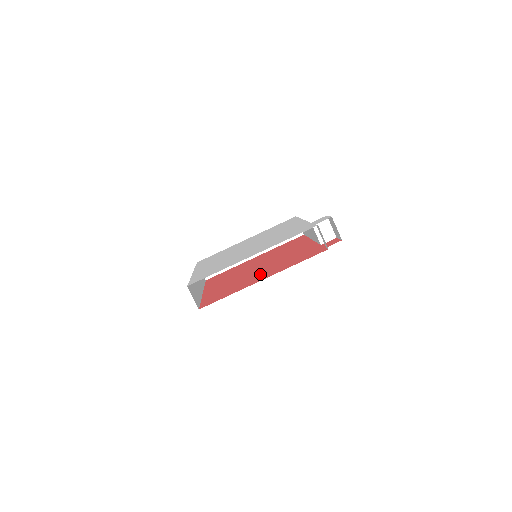
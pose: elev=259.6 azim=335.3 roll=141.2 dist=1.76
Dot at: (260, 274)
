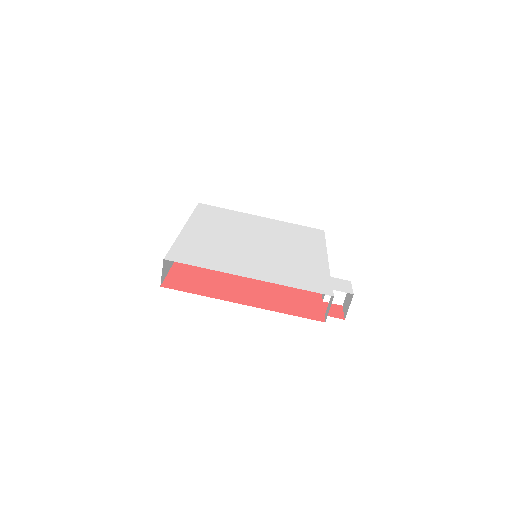
Dot at: (245, 287)
